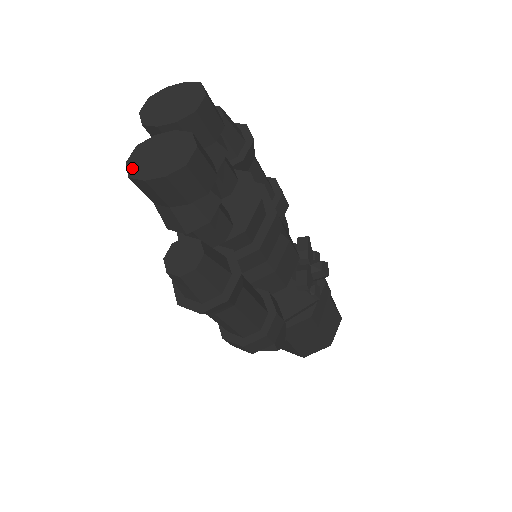
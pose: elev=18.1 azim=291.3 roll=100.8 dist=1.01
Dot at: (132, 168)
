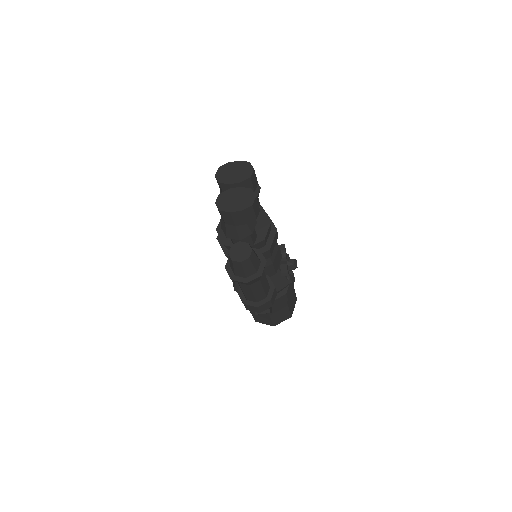
Dot at: (220, 206)
